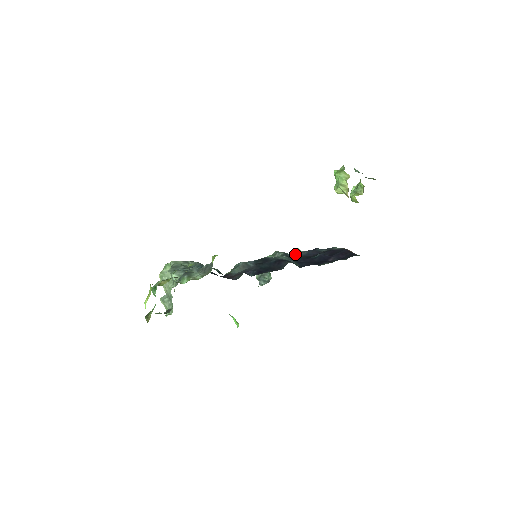
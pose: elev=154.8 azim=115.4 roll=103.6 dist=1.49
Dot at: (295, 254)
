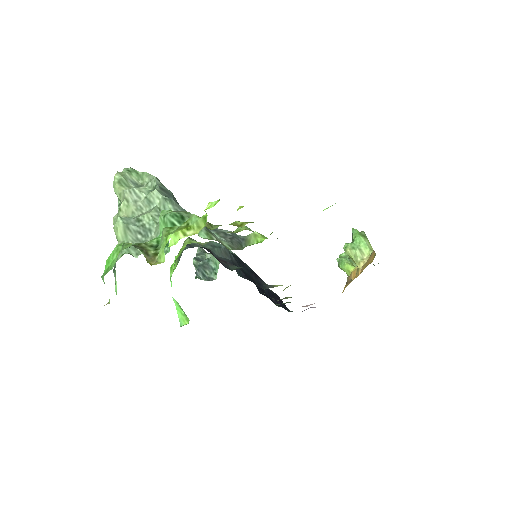
Dot at: occluded
